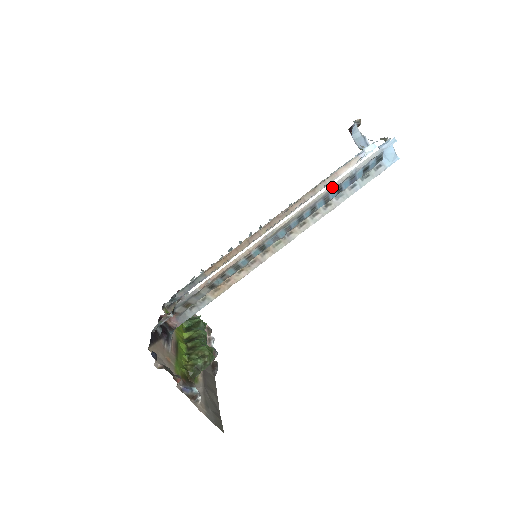
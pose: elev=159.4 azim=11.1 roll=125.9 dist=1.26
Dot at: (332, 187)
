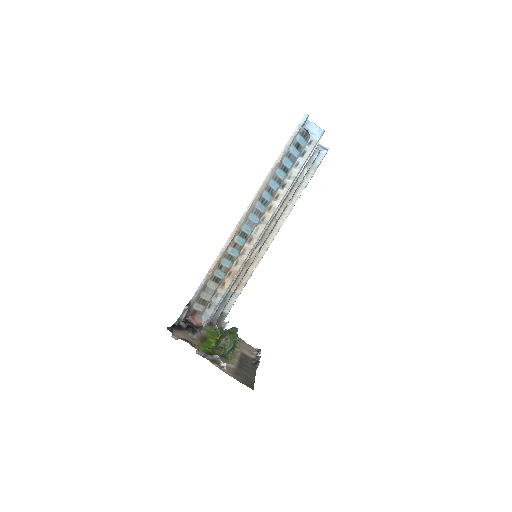
Dot at: (274, 167)
